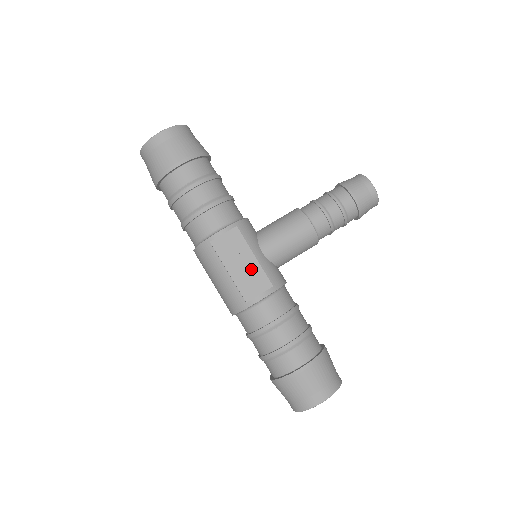
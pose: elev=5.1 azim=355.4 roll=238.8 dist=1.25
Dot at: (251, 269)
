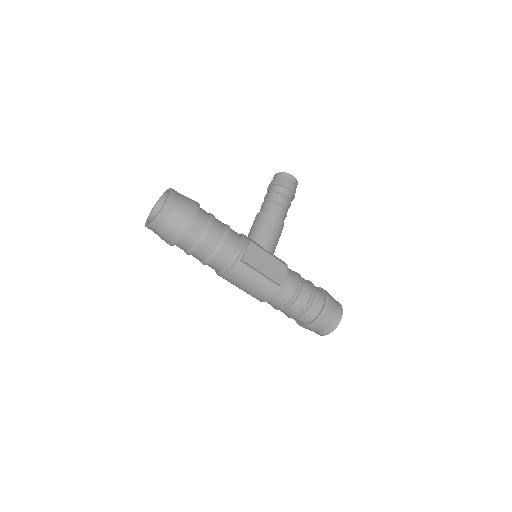
Dot at: (272, 263)
